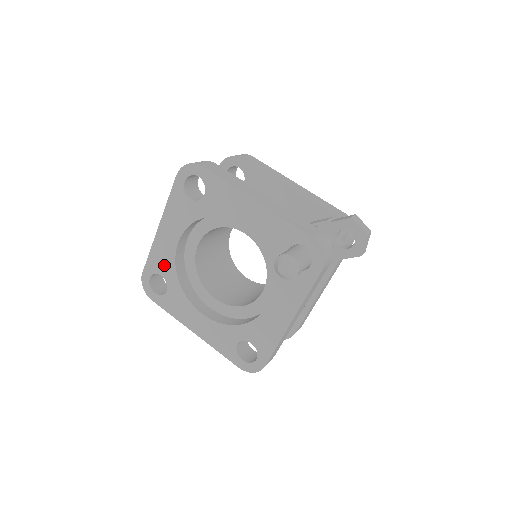
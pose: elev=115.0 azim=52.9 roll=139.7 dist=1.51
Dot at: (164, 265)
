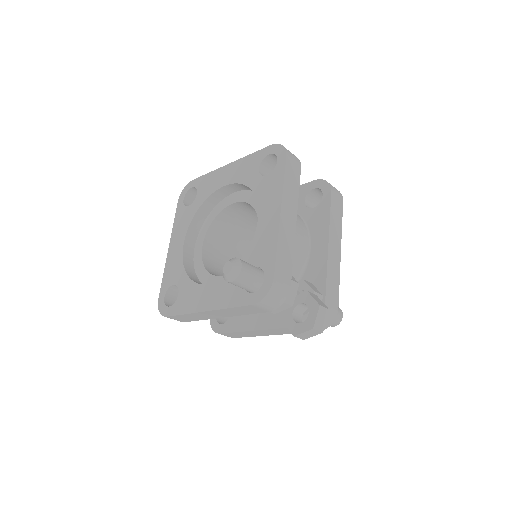
Dot at: (205, 189)
